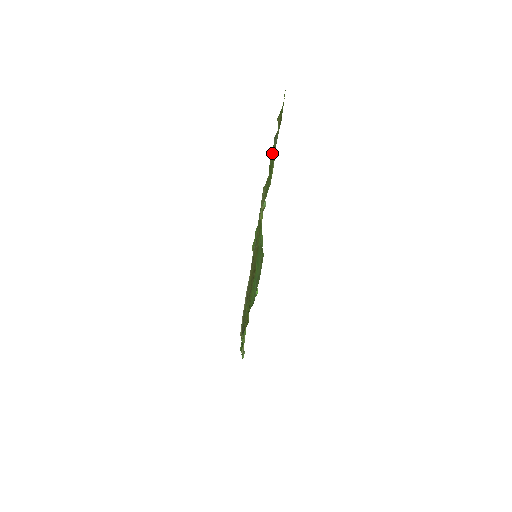
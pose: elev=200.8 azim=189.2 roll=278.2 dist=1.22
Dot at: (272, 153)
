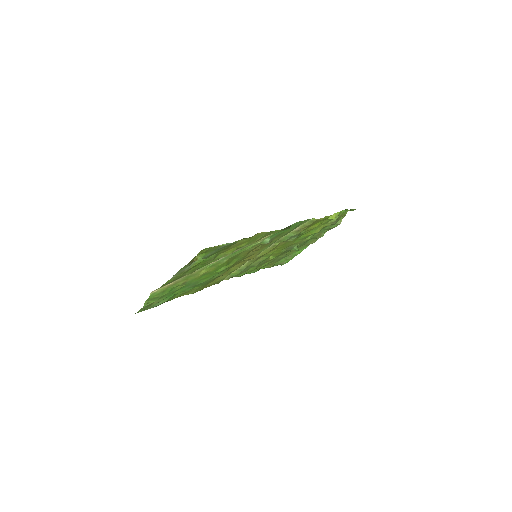
Dot at: (217, 253)
